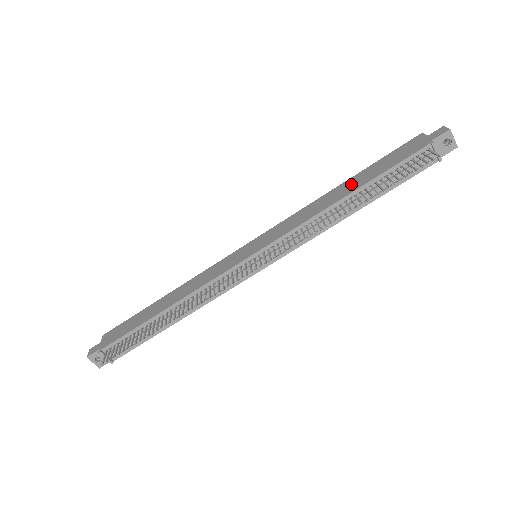
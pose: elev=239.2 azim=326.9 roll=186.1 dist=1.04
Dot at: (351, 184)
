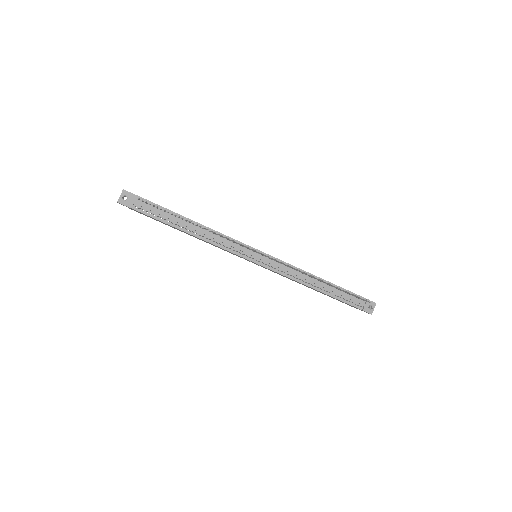
Dot at: occluded
